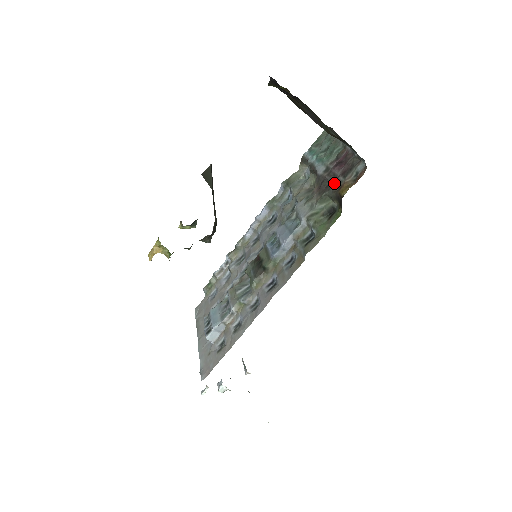
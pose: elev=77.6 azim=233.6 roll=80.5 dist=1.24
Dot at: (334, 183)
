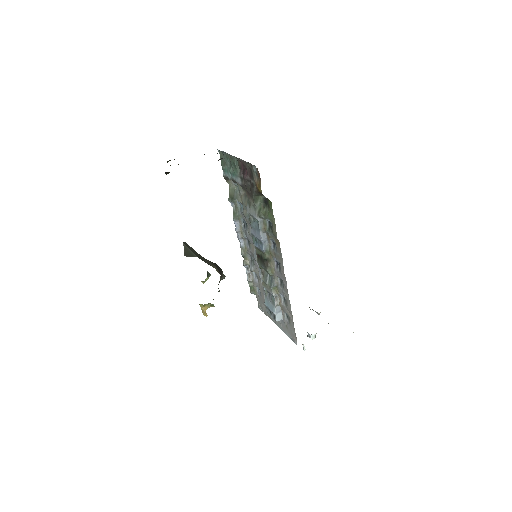
Dot at: (252, 187)
